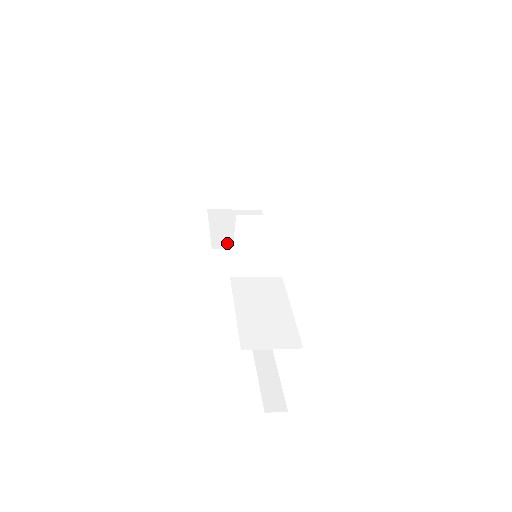
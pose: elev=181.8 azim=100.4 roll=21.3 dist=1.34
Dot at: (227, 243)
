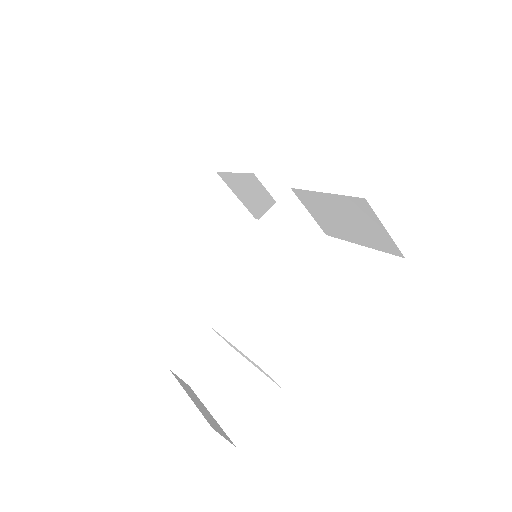
Dot at: occluded
